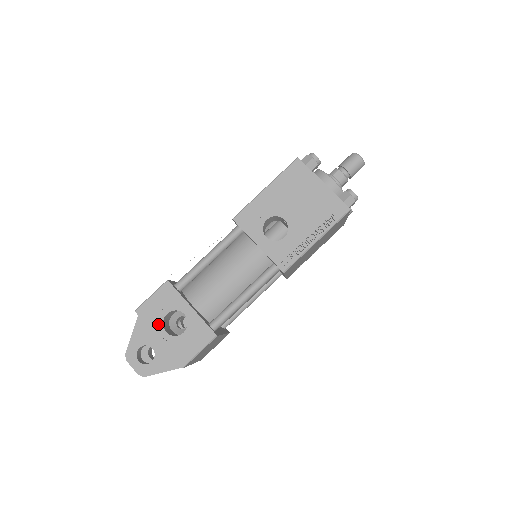
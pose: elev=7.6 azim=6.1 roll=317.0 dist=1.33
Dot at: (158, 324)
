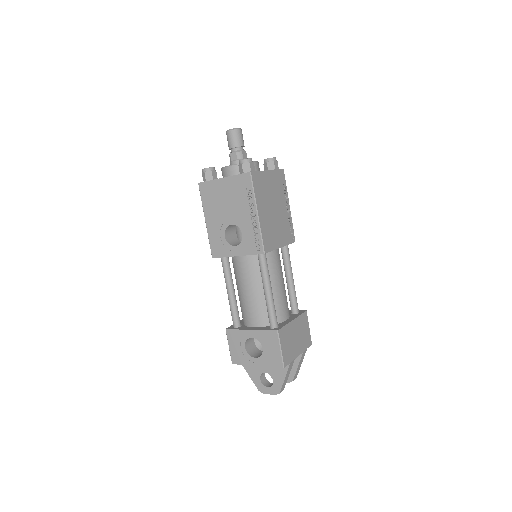
Dot at: (248, 358)
